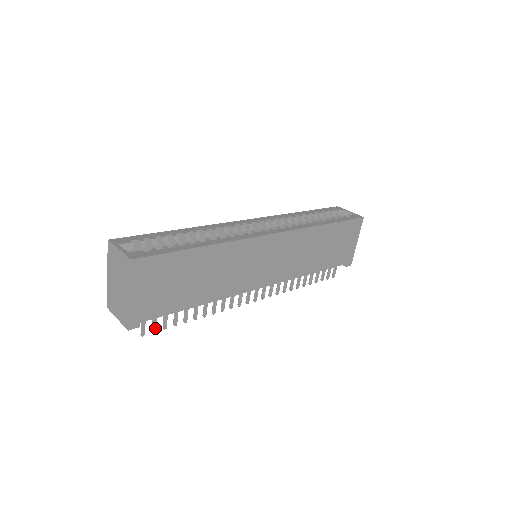
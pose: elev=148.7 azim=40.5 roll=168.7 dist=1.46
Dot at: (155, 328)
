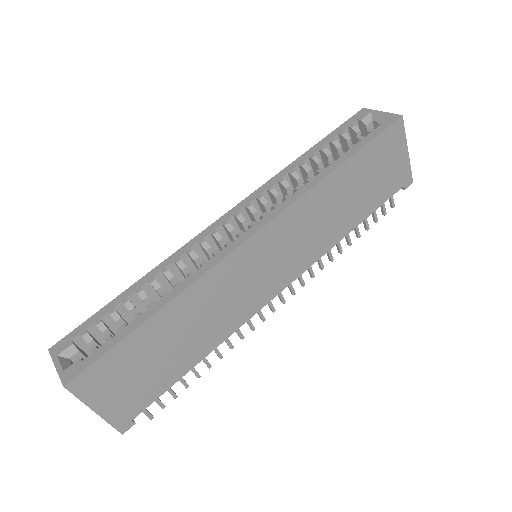
Dot at: (162, 405)
